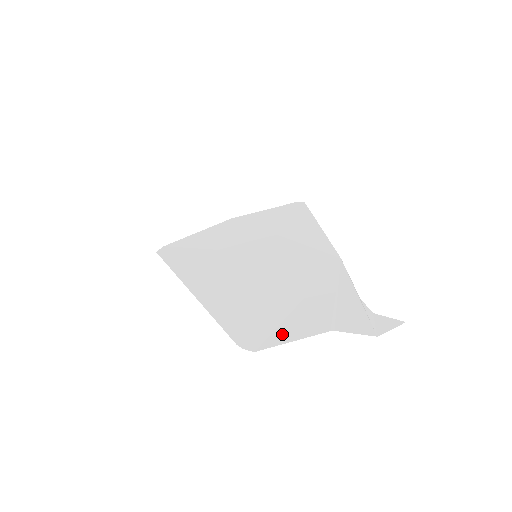
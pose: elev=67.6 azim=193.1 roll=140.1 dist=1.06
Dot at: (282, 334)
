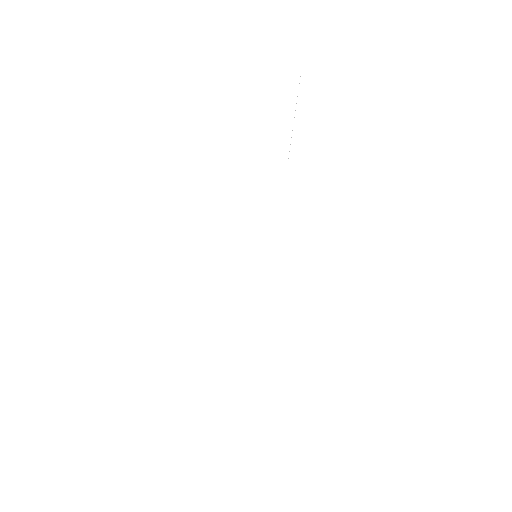
Dot at: occluded
